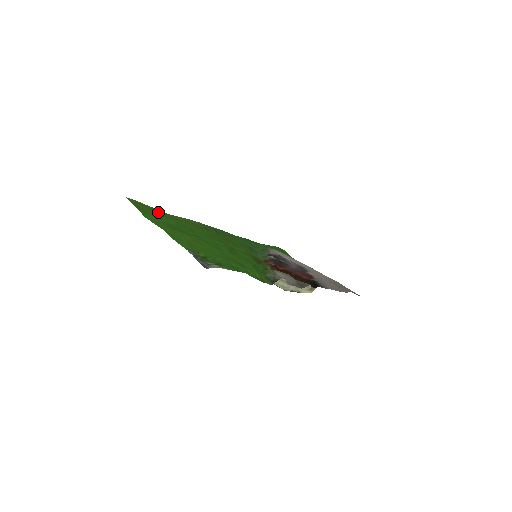
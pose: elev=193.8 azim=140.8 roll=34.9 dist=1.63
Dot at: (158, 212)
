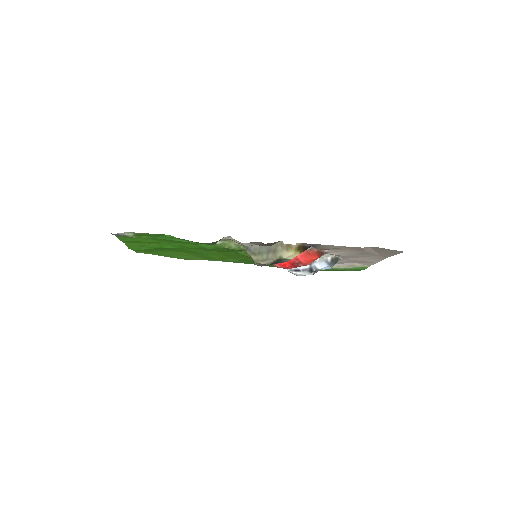
Dot at: (160, 253)
